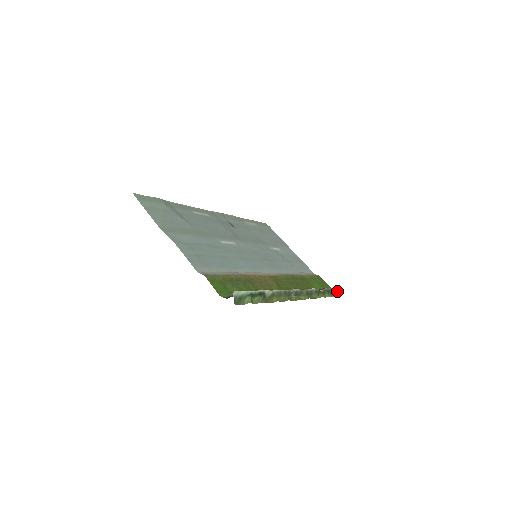
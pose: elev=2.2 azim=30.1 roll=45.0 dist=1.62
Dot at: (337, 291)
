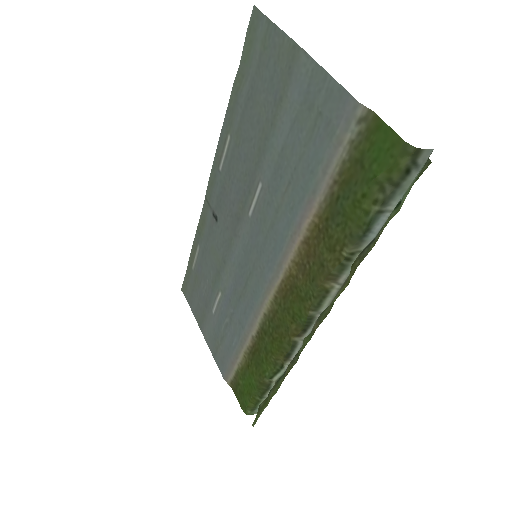
Dot at: occluded
